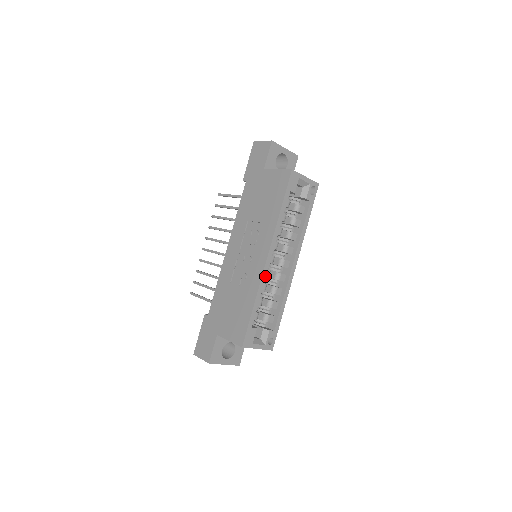
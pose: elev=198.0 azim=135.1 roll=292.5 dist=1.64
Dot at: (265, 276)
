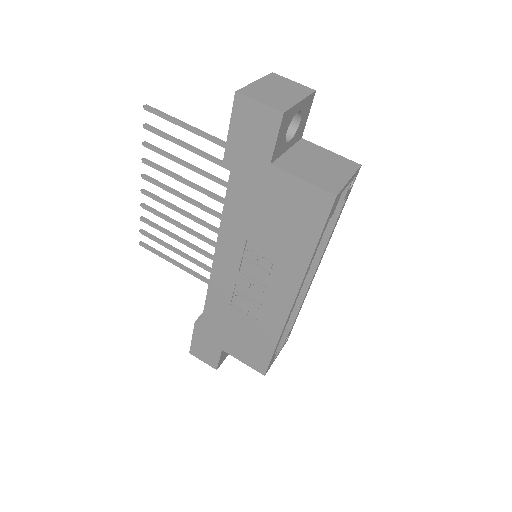
Dot at: occluded
